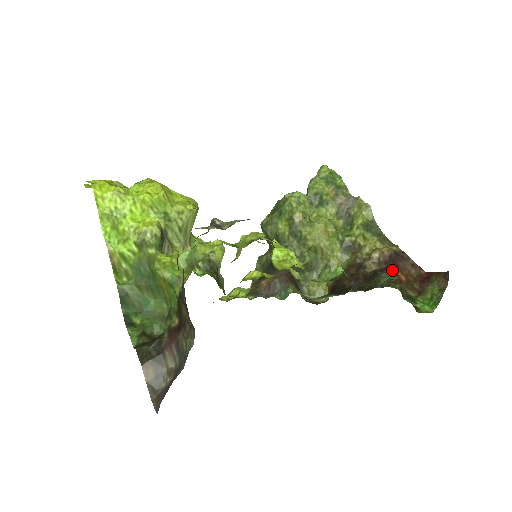
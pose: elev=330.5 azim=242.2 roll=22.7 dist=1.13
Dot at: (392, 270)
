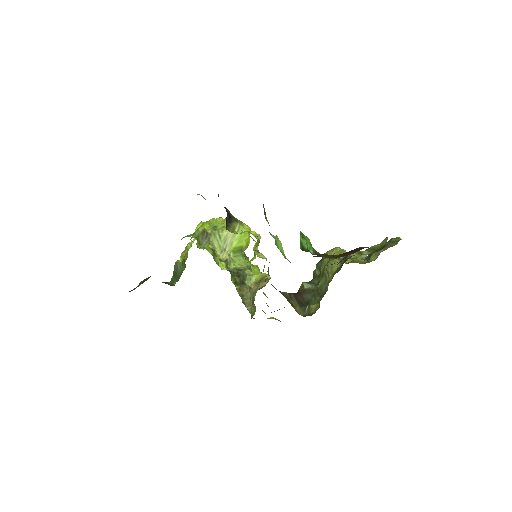
Dot at: (342, 254)
